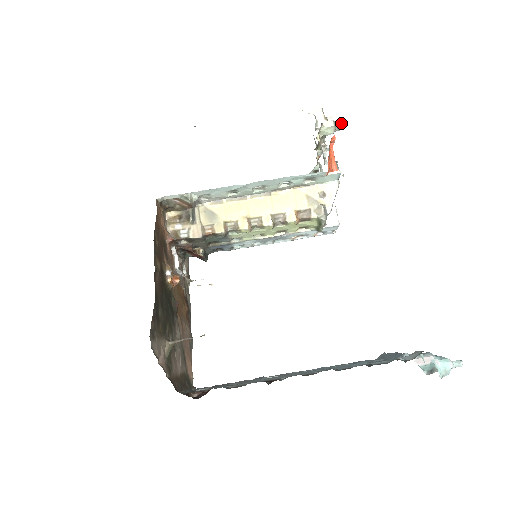
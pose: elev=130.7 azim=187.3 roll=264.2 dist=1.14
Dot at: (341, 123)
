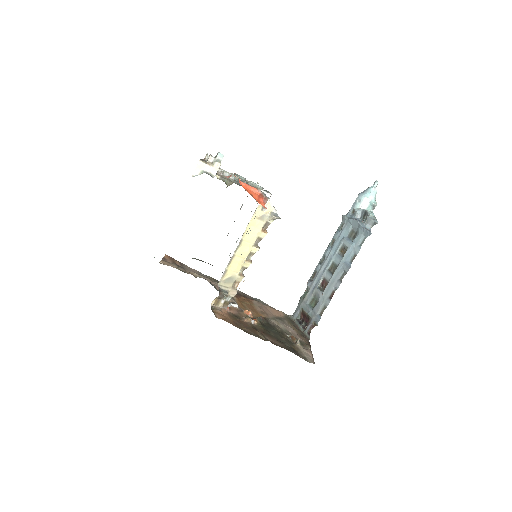
Dot at: (220, 155)
